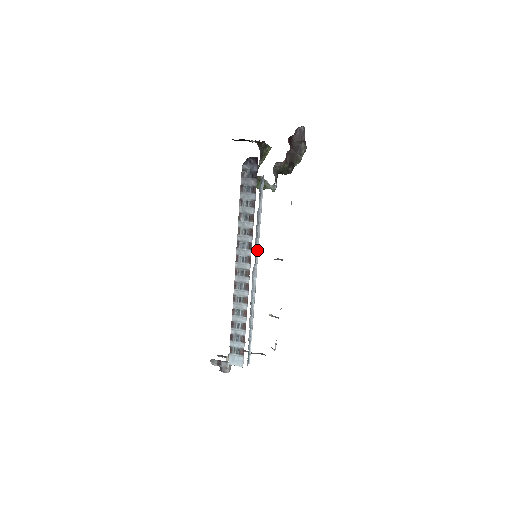
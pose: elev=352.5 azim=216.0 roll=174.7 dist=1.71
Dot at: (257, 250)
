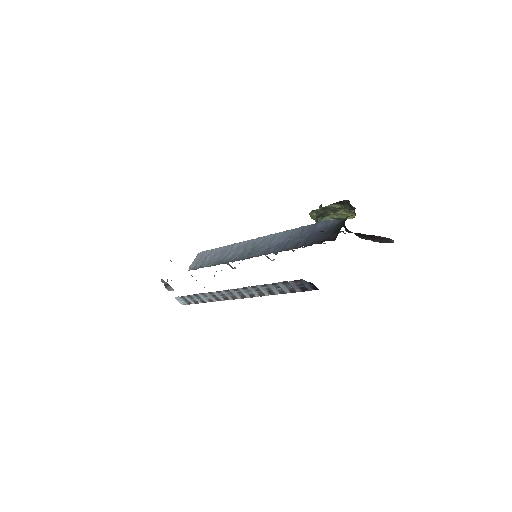
Dot at: occluded
